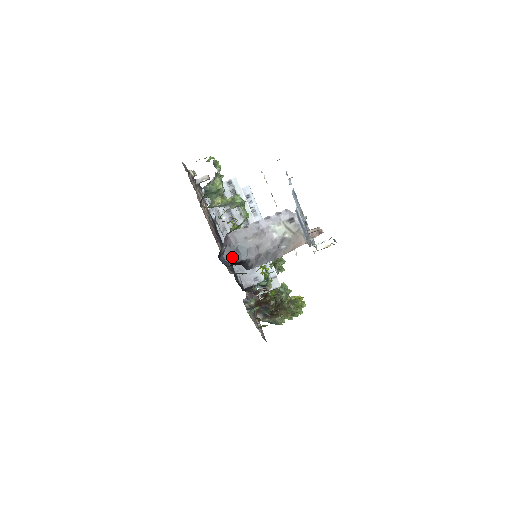
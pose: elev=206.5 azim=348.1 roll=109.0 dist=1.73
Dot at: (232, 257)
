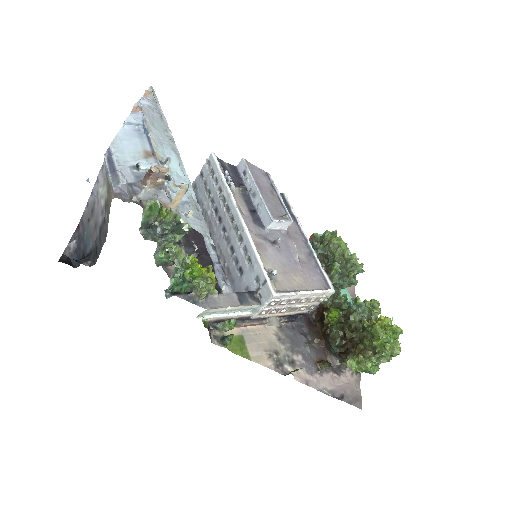
Dot at: (82, 252)
